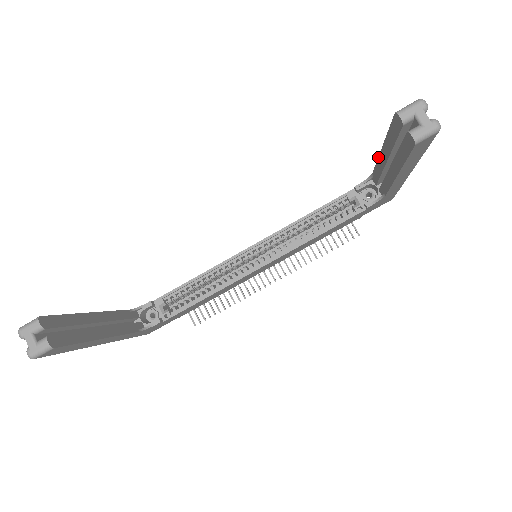
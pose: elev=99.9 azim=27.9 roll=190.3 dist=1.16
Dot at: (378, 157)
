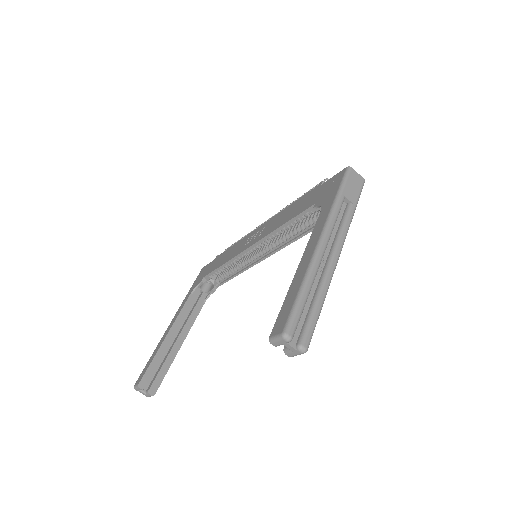
Dot at: (305, 249)
